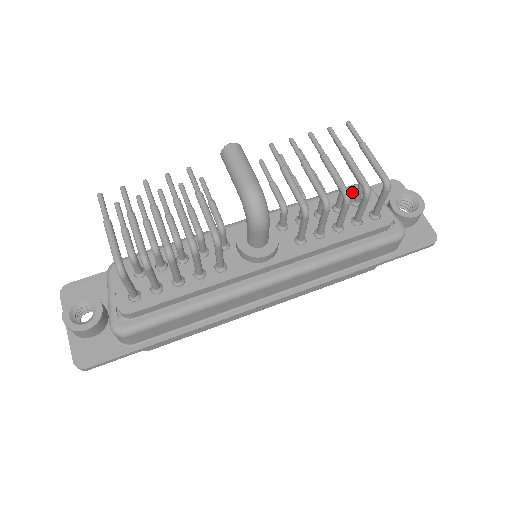
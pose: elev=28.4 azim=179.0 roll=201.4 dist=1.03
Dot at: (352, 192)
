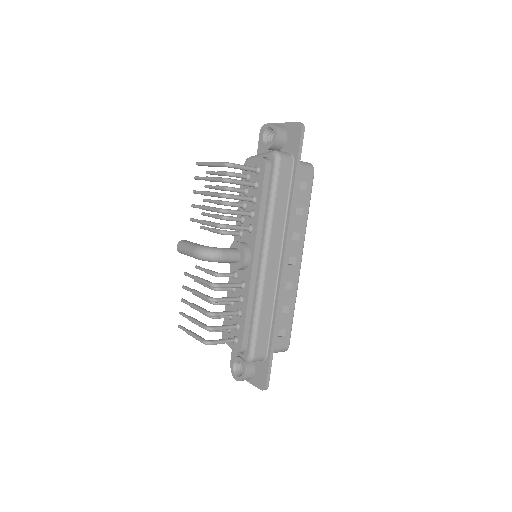
Dot at: occluded
